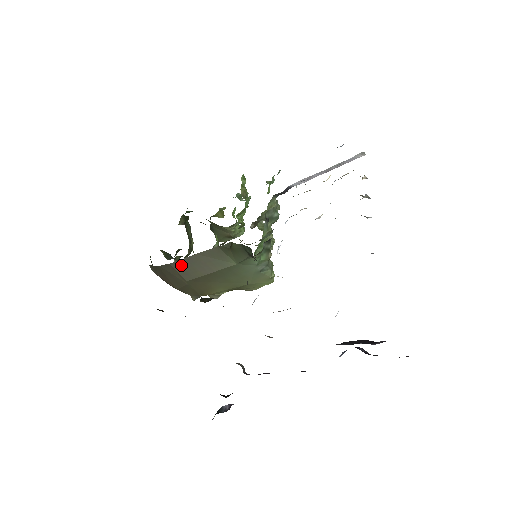
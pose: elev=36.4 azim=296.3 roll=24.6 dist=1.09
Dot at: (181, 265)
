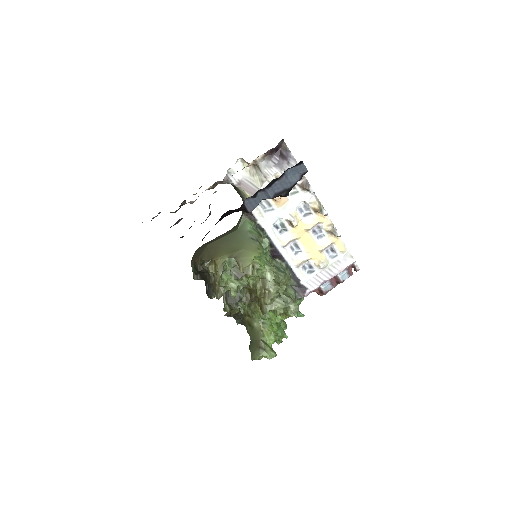
Dot at: occluded
